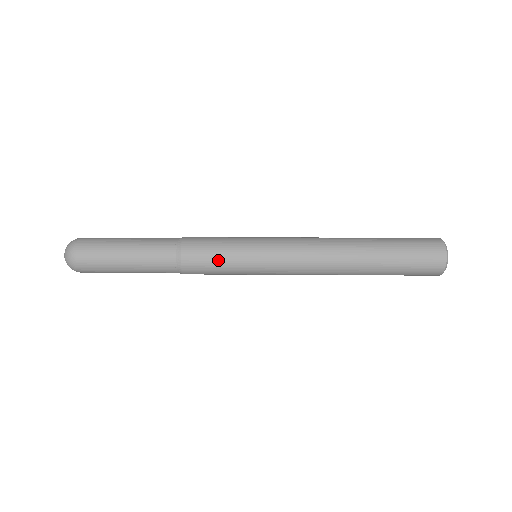
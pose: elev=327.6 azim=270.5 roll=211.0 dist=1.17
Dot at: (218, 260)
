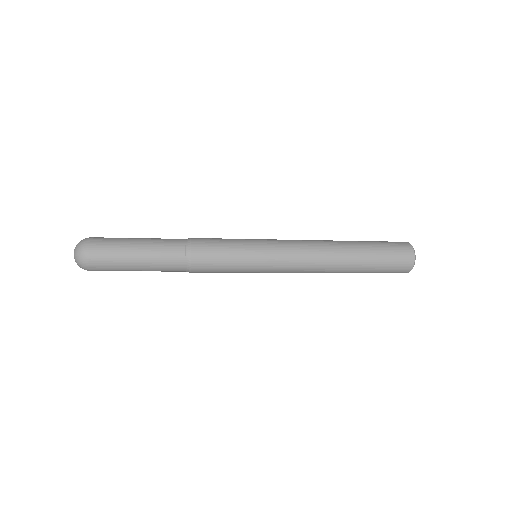
Dot at: (225, 240)
